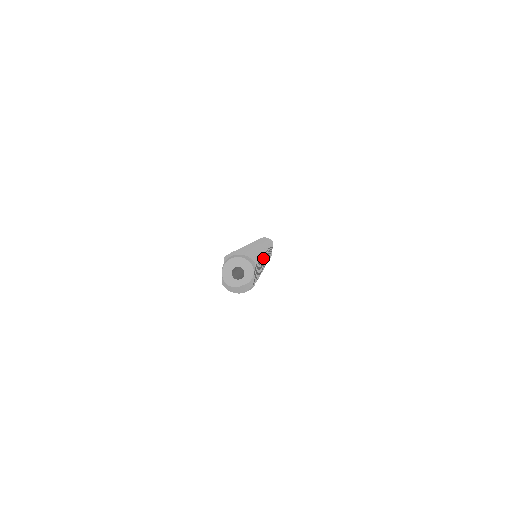
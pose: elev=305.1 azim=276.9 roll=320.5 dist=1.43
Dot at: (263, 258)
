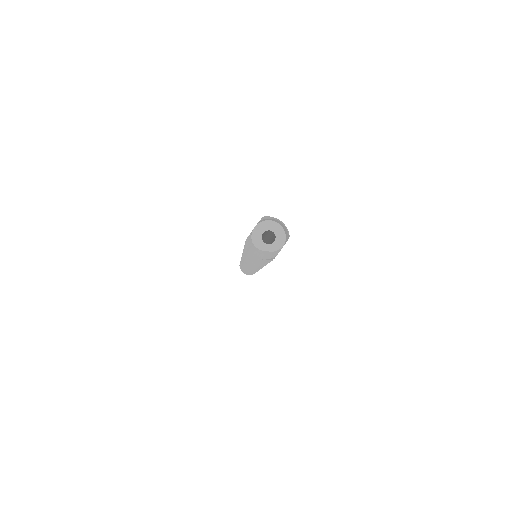
Dot at: occluded
